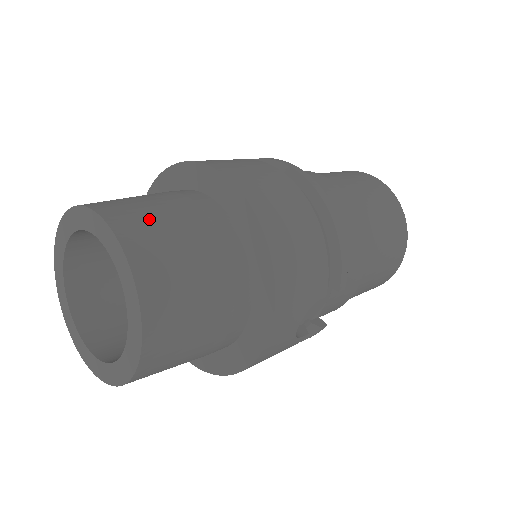
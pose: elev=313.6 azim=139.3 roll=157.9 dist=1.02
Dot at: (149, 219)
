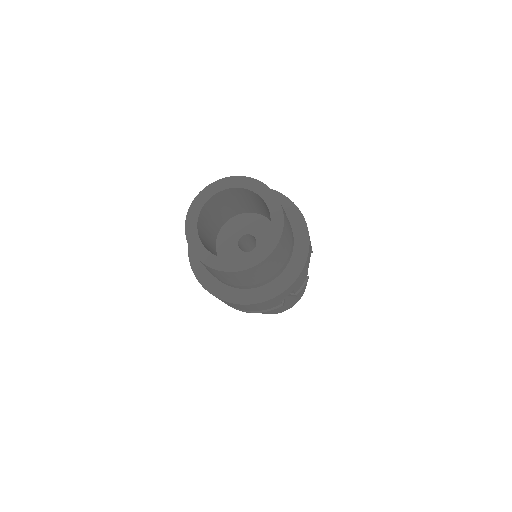
Dot at: occluded
